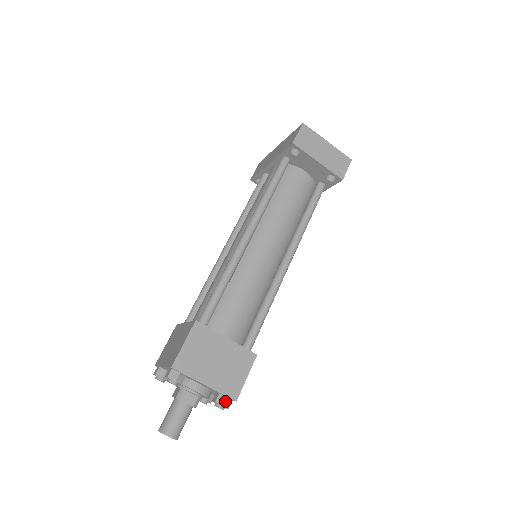
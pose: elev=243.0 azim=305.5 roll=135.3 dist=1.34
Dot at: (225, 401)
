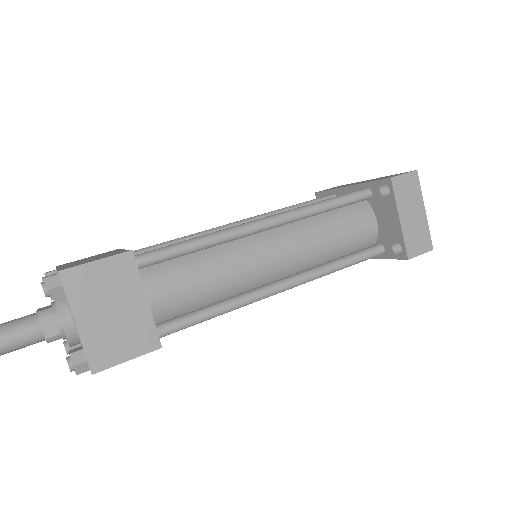
Dot at: (80, 362)
